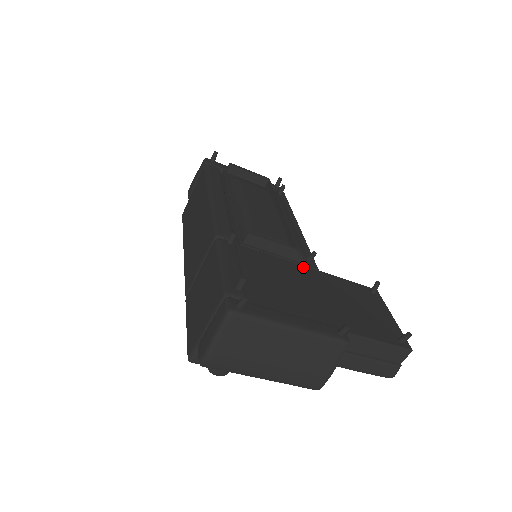
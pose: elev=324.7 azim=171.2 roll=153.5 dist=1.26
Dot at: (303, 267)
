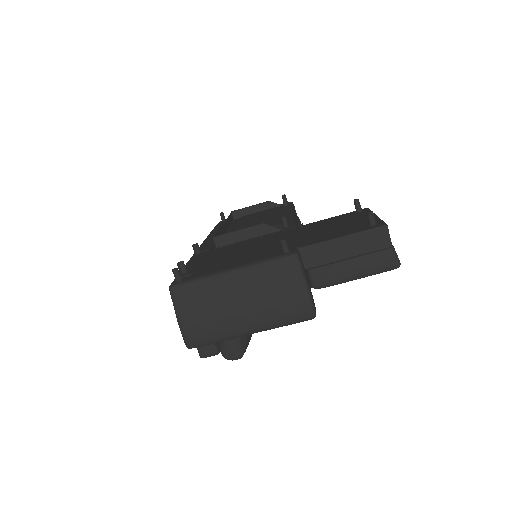
Dot at: (276, 233)
